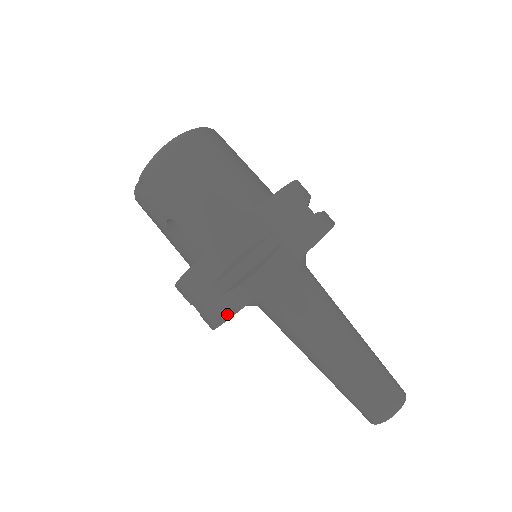
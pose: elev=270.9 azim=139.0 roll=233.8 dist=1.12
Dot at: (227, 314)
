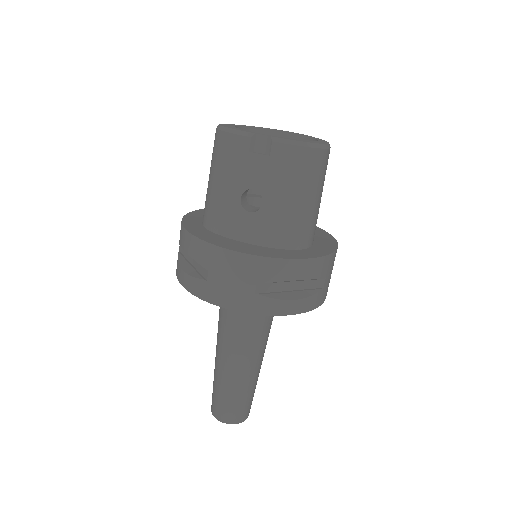
Dot at: (247, 309)
